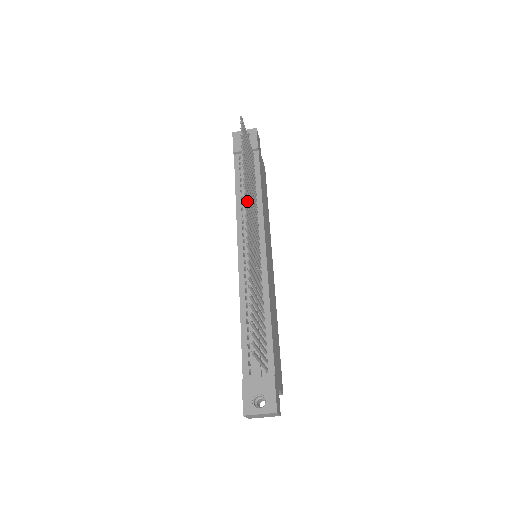
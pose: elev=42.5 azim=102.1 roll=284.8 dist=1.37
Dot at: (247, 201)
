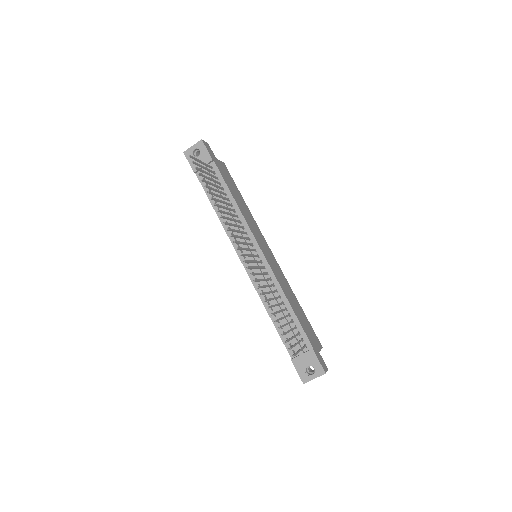
Dot at: (232, 231)
